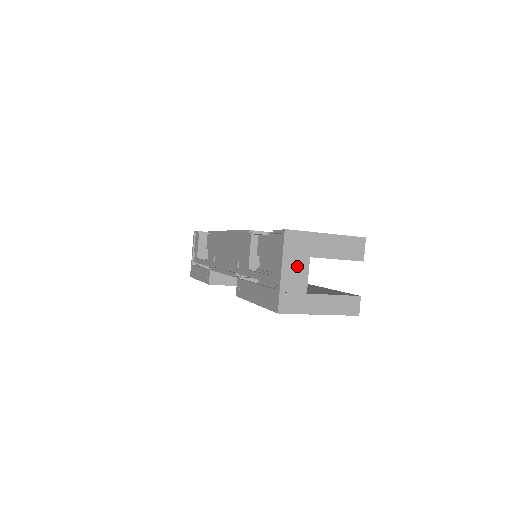
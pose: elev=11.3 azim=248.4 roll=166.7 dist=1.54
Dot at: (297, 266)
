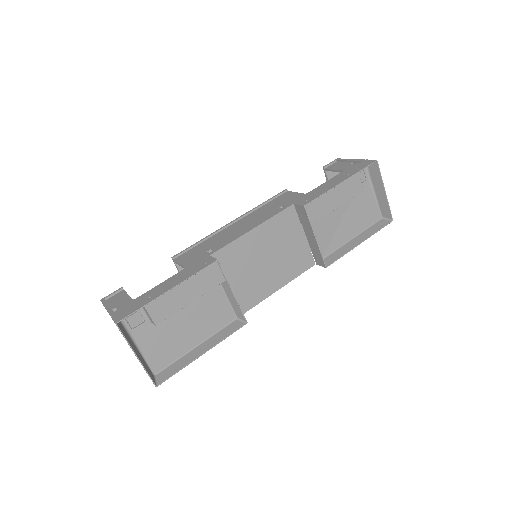
Dot at: occluded
